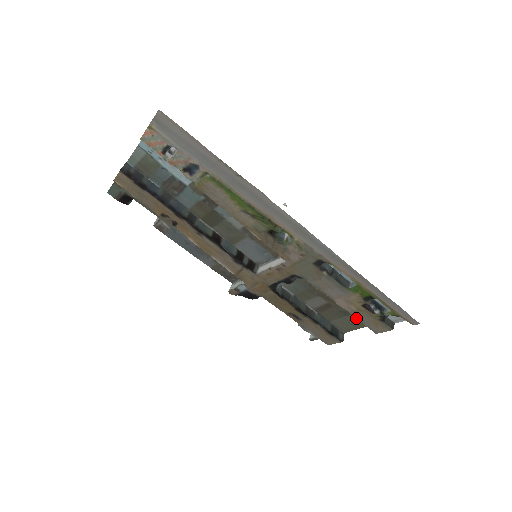
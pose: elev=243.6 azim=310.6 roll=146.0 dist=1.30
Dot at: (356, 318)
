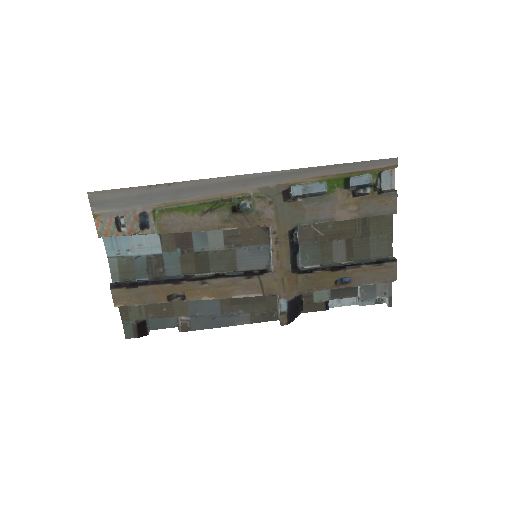
Dot at: occluded
